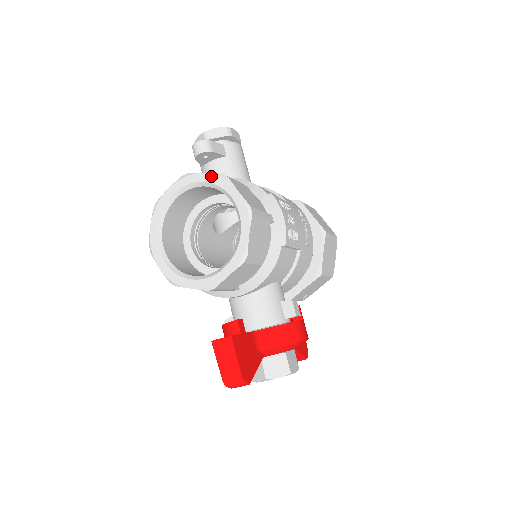
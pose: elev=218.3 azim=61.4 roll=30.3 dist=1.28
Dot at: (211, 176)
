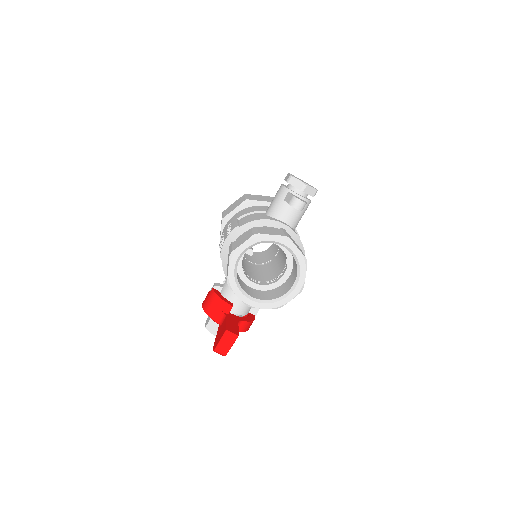
Dot at: (300, 255)
